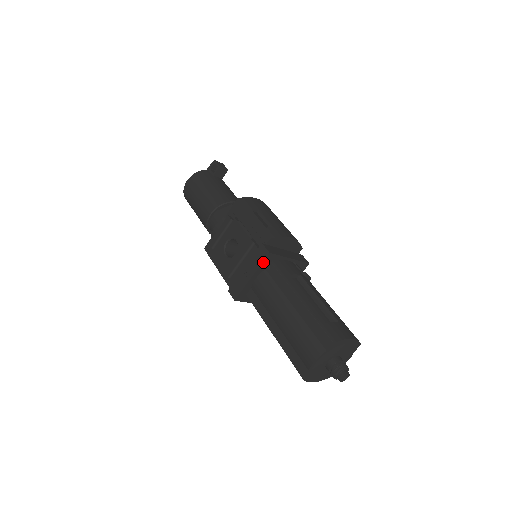
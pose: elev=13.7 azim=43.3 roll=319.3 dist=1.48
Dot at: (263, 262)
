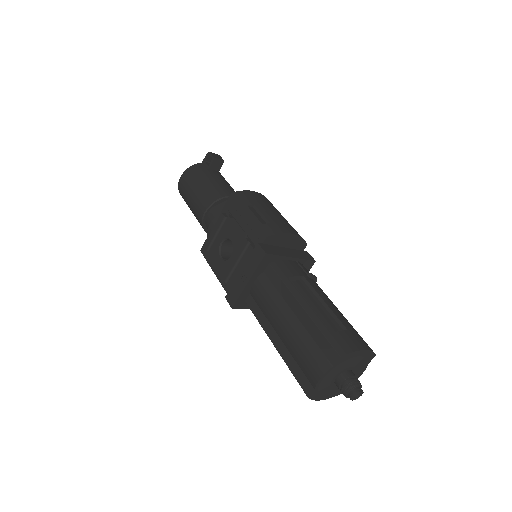
Dot at: (260, 264)
